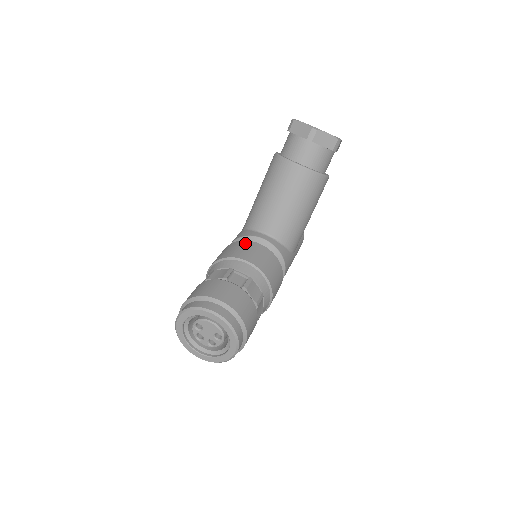
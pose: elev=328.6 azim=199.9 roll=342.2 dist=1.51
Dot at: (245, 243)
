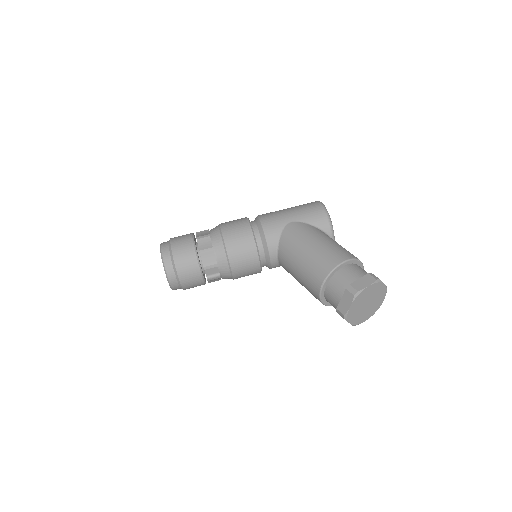
Dot at: (253, 255)
